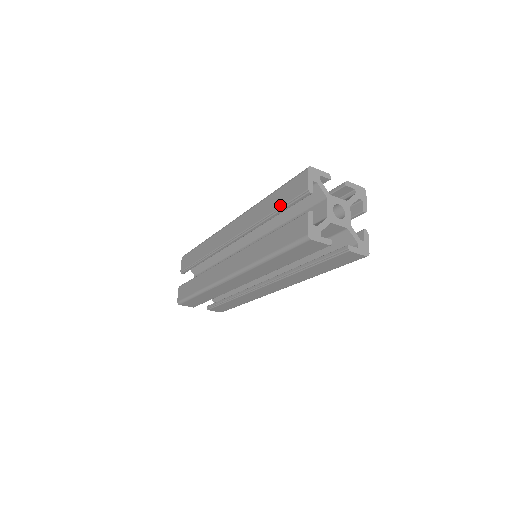
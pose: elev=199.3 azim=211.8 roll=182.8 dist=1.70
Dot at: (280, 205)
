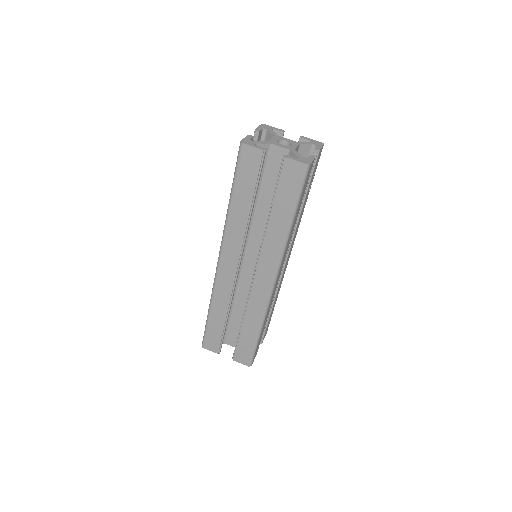
Dot at: occluded
